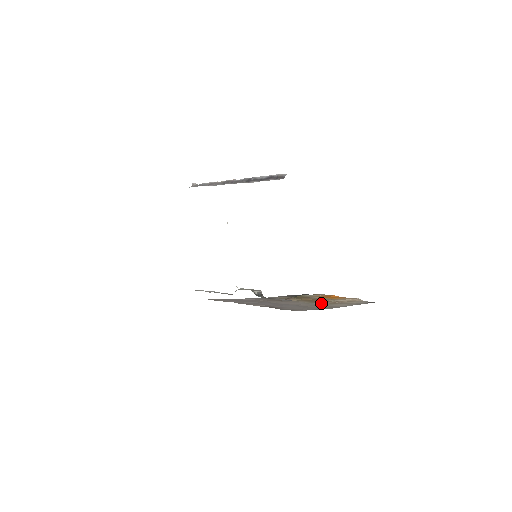
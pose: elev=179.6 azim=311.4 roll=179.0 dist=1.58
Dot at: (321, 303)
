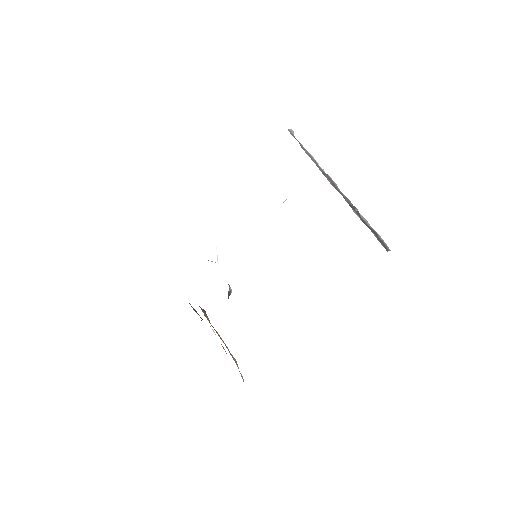
Dot at: occluded
